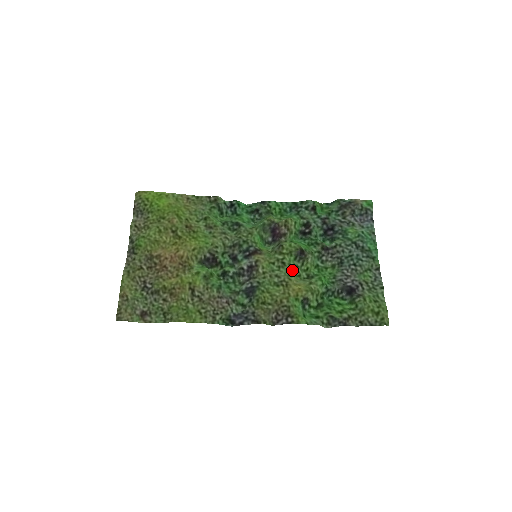
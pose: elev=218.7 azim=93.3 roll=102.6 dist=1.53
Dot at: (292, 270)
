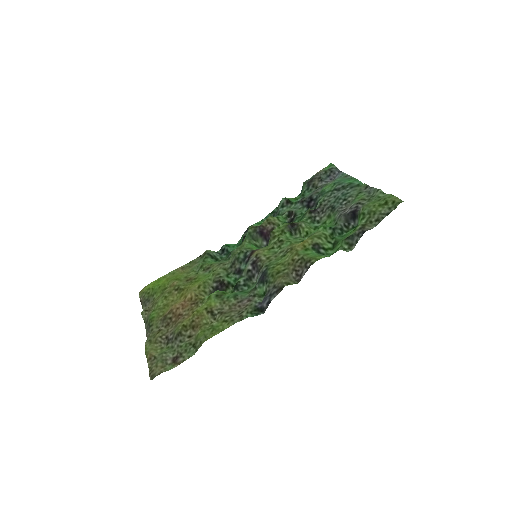
Dot at: (293, 241)
